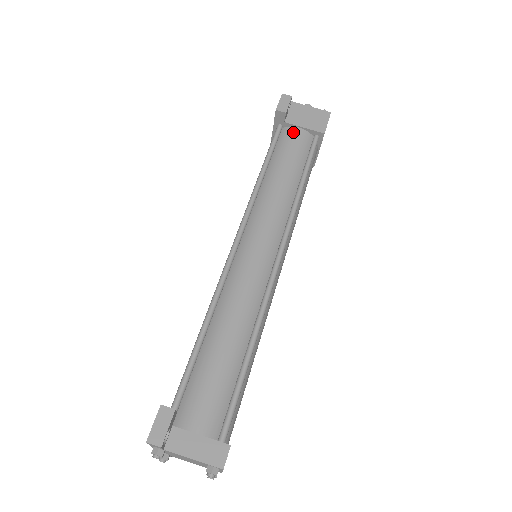
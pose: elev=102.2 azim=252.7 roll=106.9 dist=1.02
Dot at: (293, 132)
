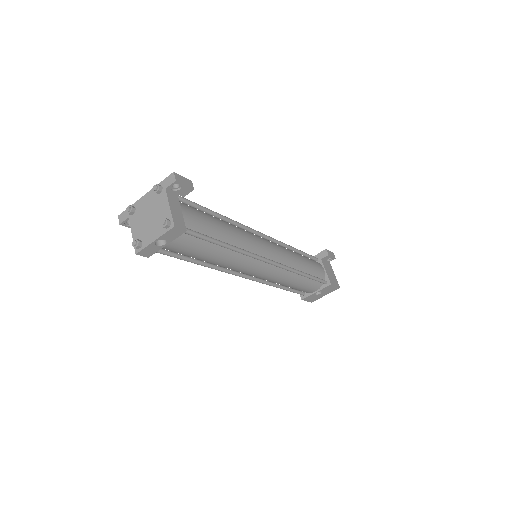
Dot at: (320, 266)
